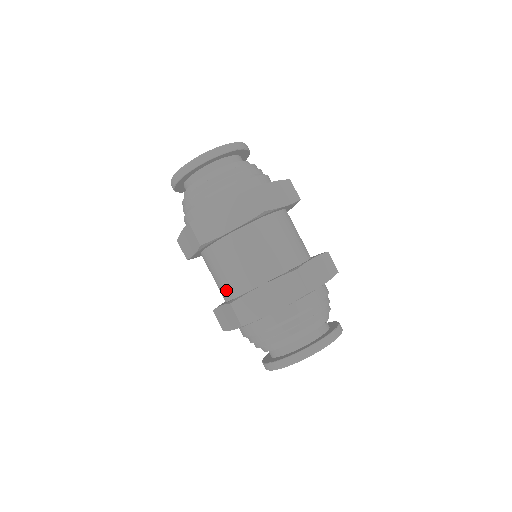
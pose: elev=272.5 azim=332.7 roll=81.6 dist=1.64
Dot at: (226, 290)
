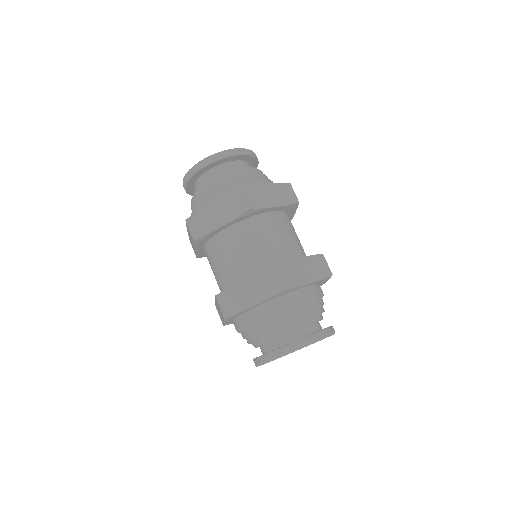
Dot at: (220, 285)
